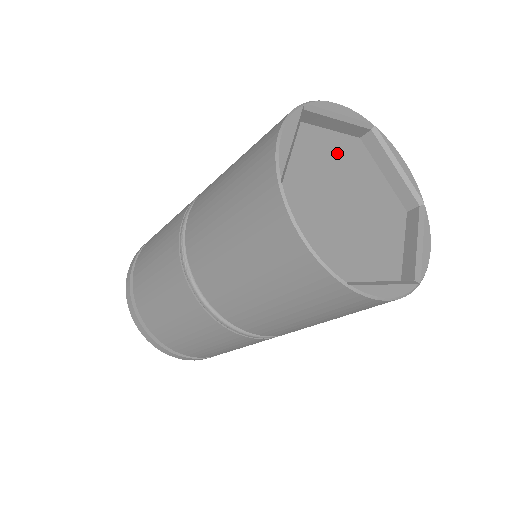
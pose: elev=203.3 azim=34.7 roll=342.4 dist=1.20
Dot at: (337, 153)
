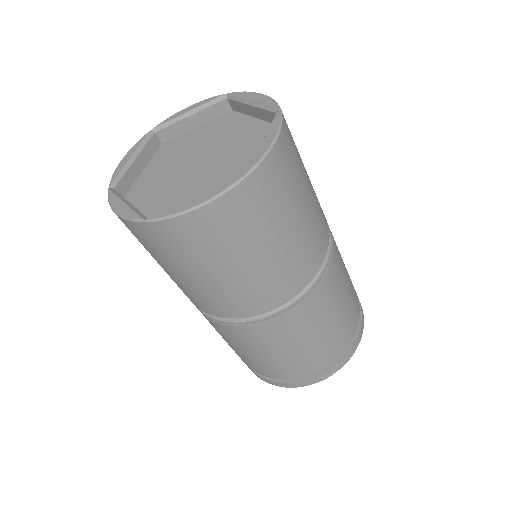
Dot at: (162, 166)
